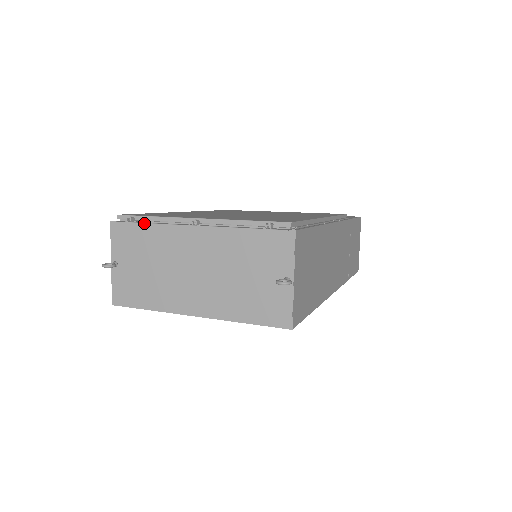
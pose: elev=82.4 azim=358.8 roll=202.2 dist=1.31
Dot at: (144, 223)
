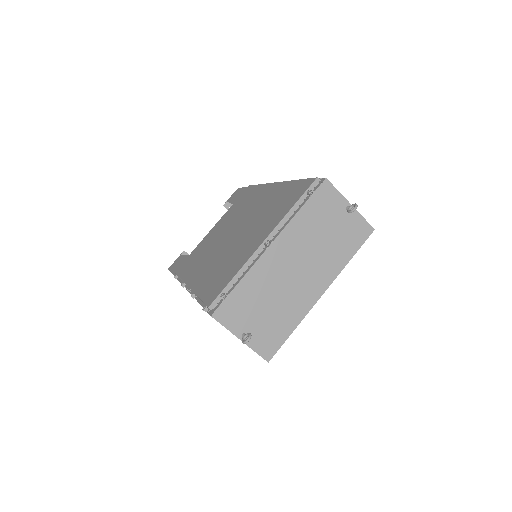
Dot at: (236, 286)
